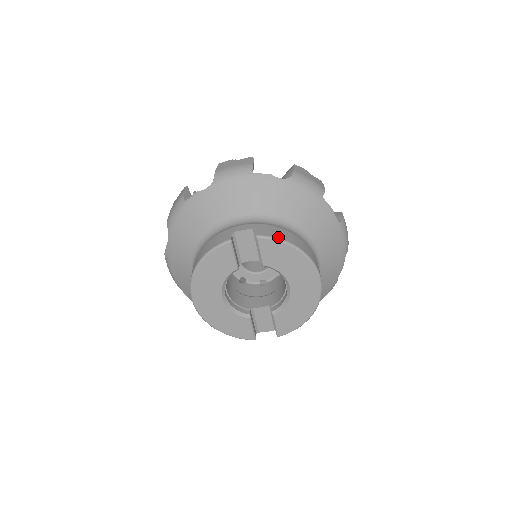
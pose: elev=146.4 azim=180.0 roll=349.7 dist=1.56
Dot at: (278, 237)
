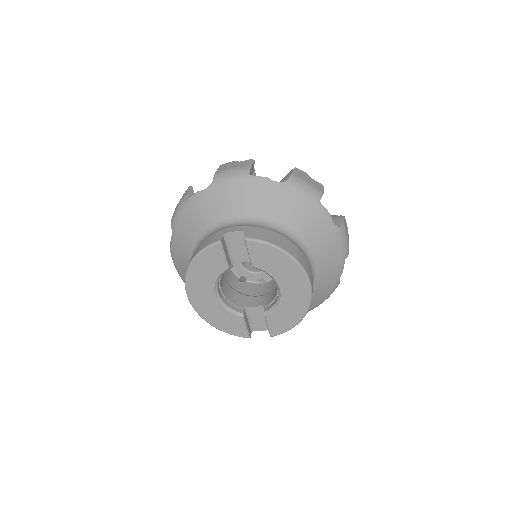
Dot at: (266, 240)
